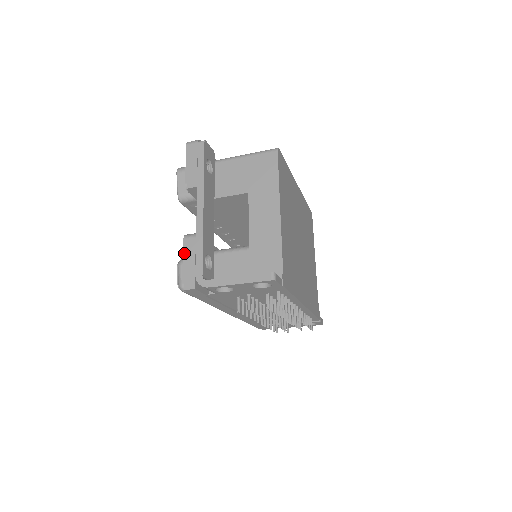
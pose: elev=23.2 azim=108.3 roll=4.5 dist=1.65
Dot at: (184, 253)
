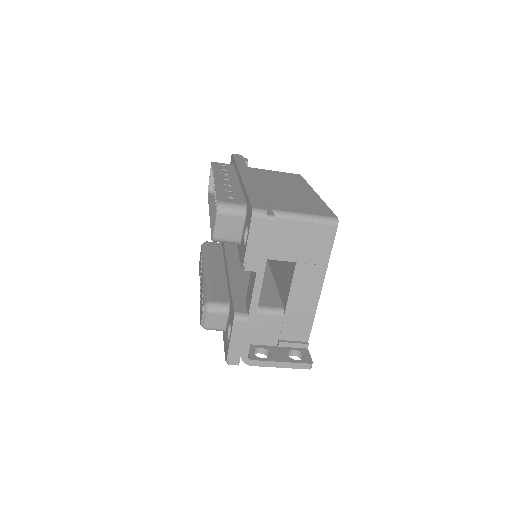
Dot at: (233, 334)
